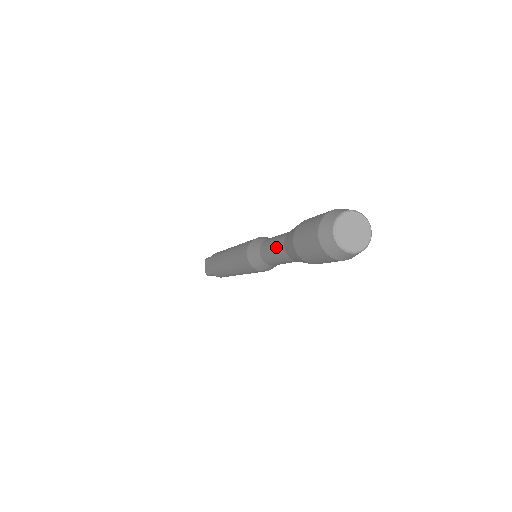
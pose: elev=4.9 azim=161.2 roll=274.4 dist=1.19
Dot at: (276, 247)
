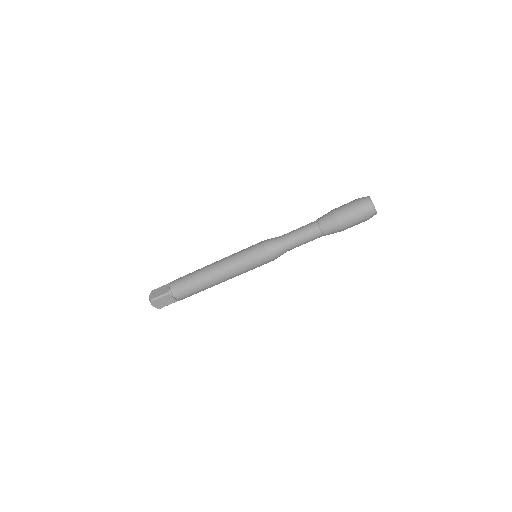
Dot at: (306, 226)
